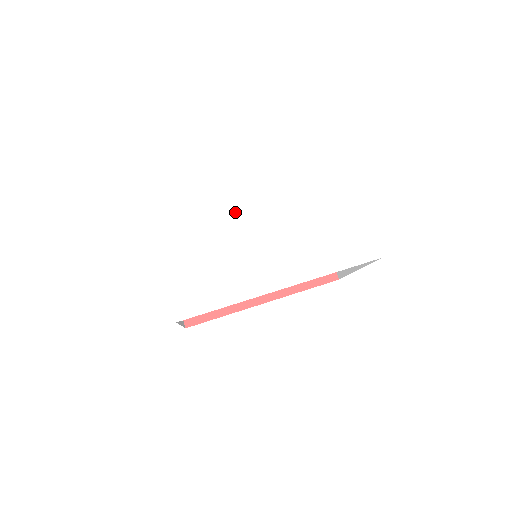
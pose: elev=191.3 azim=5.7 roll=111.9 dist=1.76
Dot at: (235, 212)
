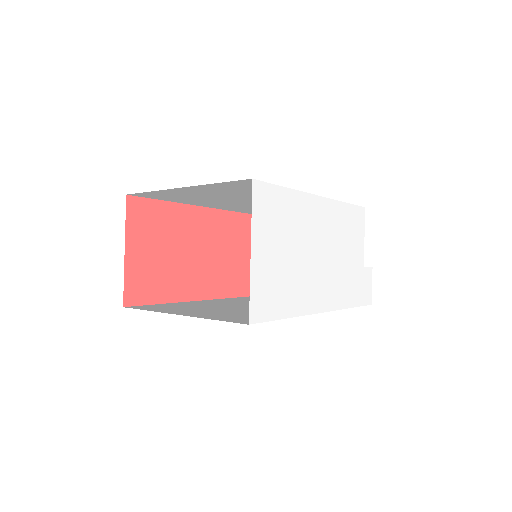
Dot at: (312, 215)
